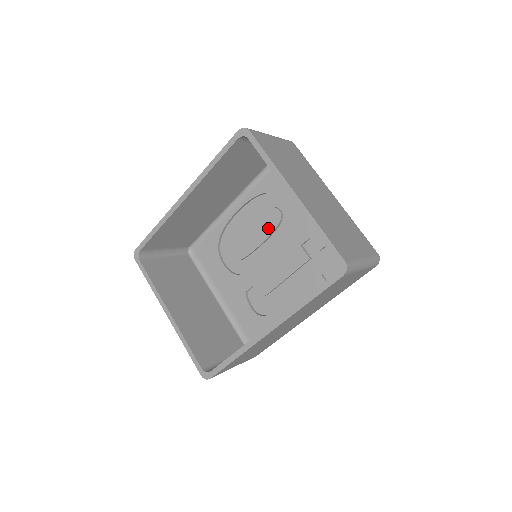
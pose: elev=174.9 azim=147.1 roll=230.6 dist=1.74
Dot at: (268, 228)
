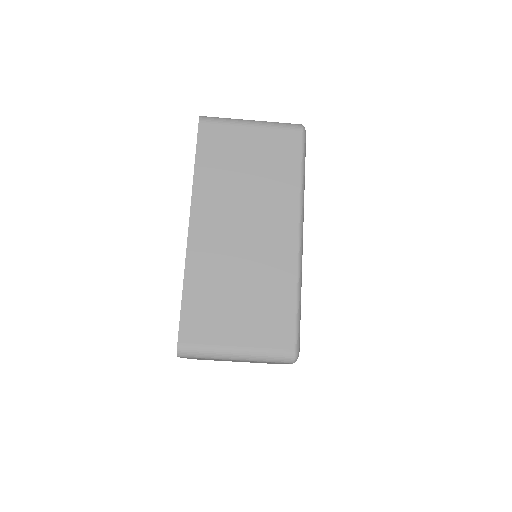
Dot at: occluded
